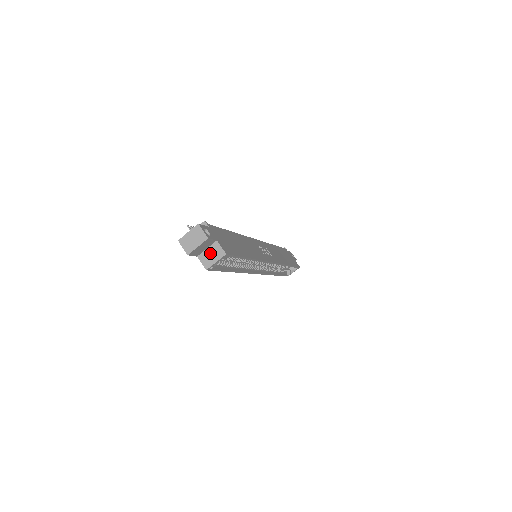
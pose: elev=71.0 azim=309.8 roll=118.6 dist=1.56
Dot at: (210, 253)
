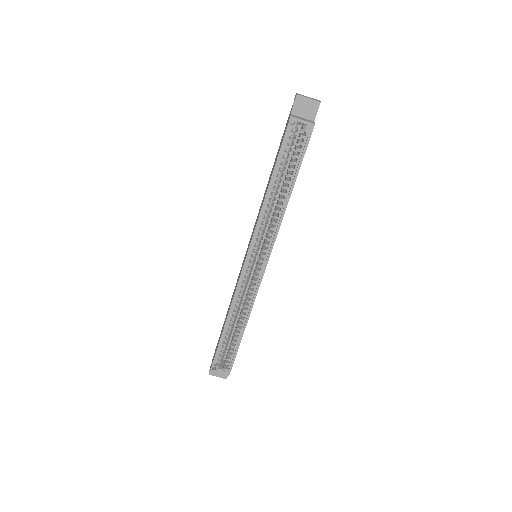
Dot at: (303, 118)
